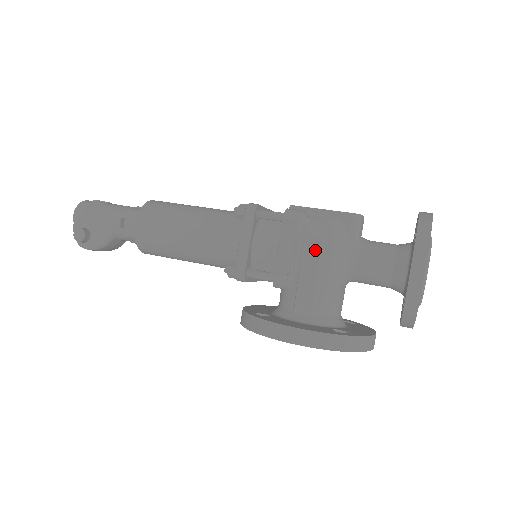
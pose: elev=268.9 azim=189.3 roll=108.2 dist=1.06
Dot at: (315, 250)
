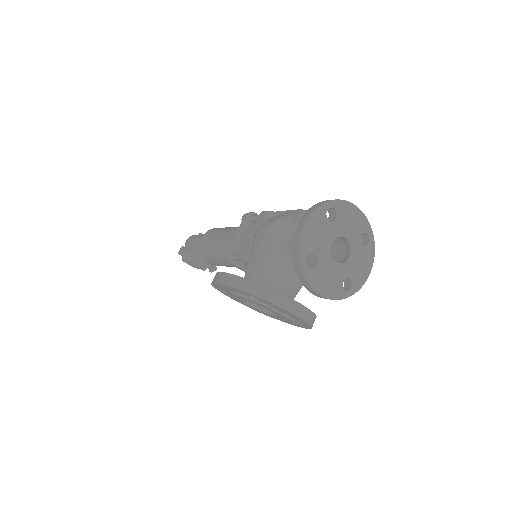
Dot at: (263, 230)
